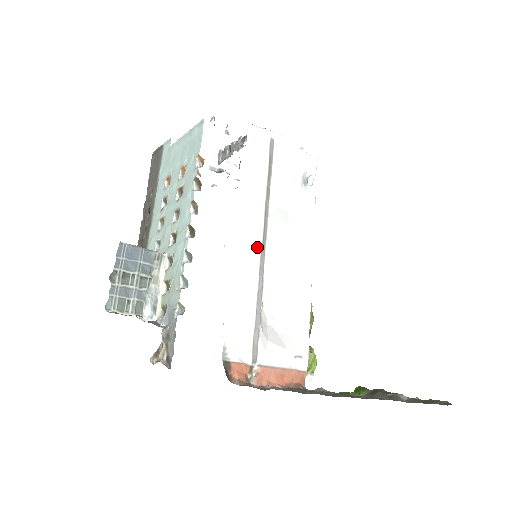
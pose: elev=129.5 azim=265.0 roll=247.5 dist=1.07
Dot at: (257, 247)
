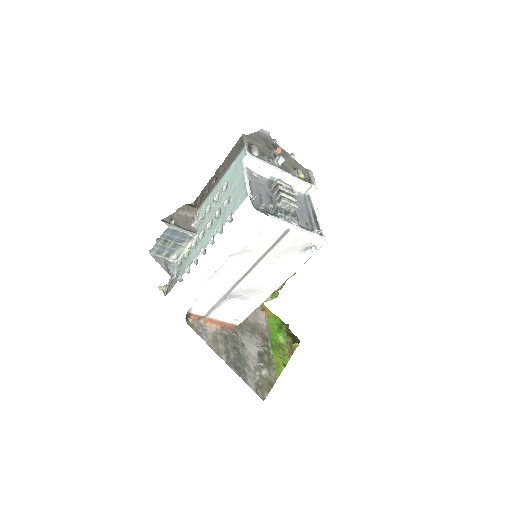
Dot at: (238, 277)
